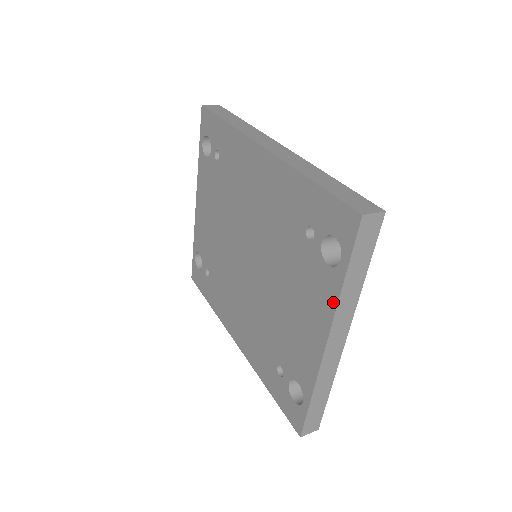
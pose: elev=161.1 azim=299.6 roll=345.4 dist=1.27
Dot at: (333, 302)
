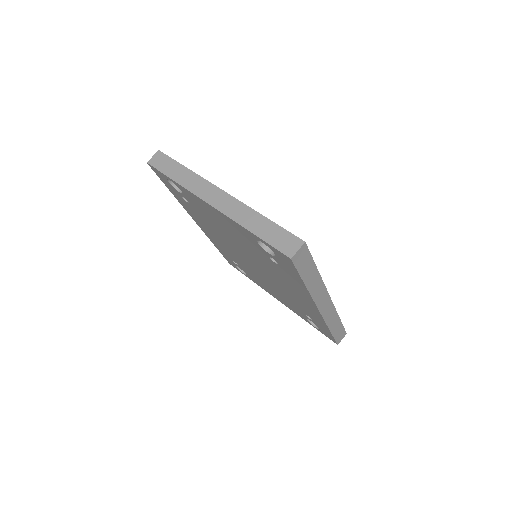
Dot at: (297, 314)
